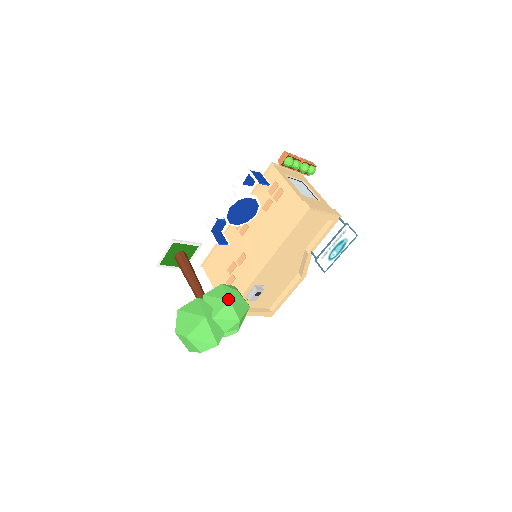
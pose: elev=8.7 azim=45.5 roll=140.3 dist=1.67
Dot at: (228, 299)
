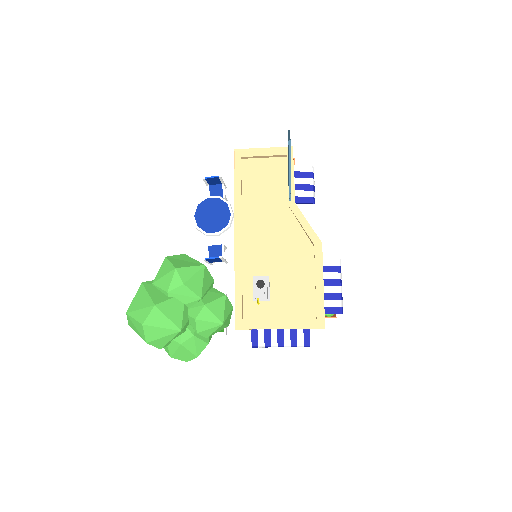
Dot at: (166, 258)
